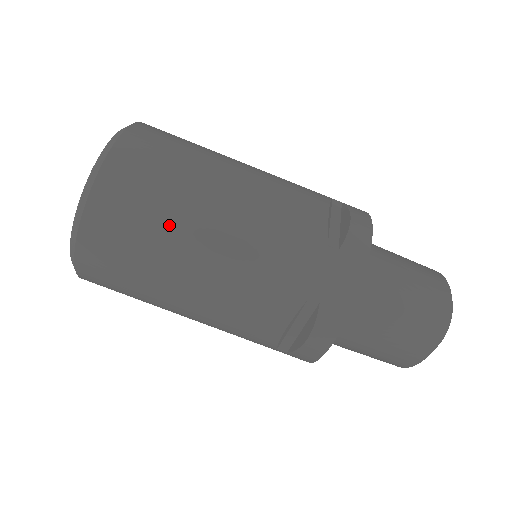
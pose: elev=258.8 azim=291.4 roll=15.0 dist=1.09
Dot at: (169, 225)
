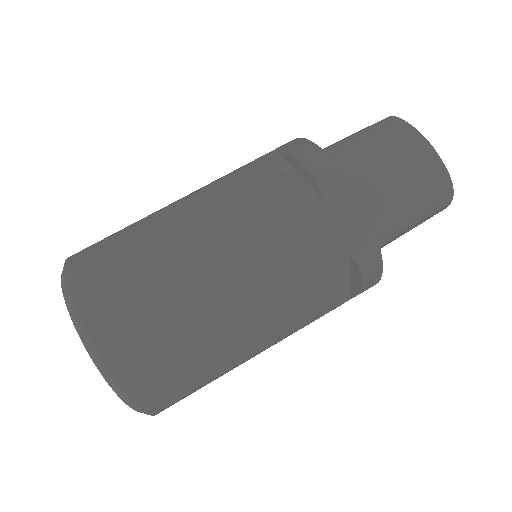
Dot at: (137, 222)
